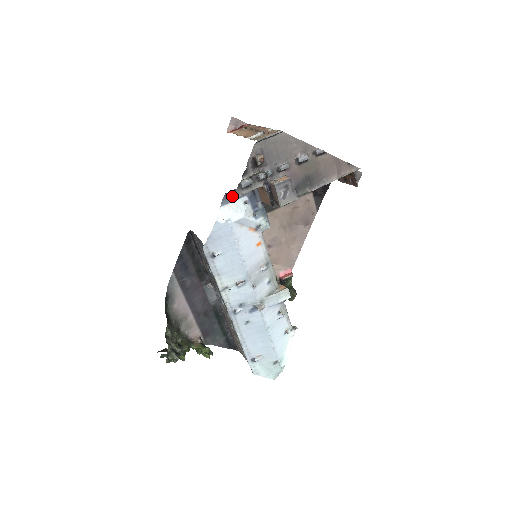
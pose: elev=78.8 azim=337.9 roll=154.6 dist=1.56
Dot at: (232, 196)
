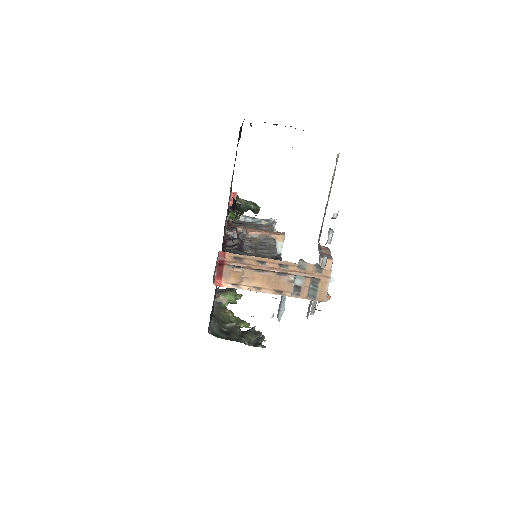
Dot at: (279, 305)
